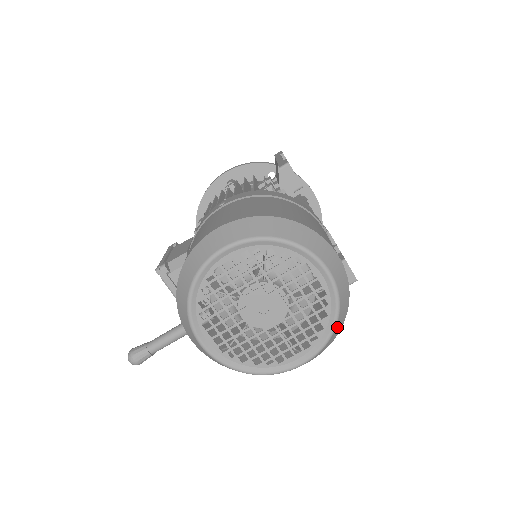
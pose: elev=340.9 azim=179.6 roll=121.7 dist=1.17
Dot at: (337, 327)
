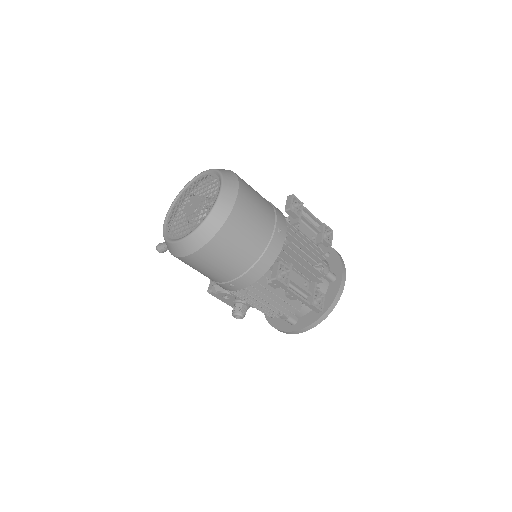
Dot at: (205, 227)
